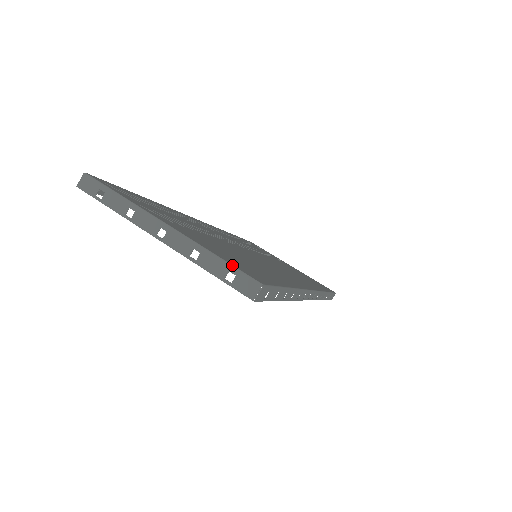
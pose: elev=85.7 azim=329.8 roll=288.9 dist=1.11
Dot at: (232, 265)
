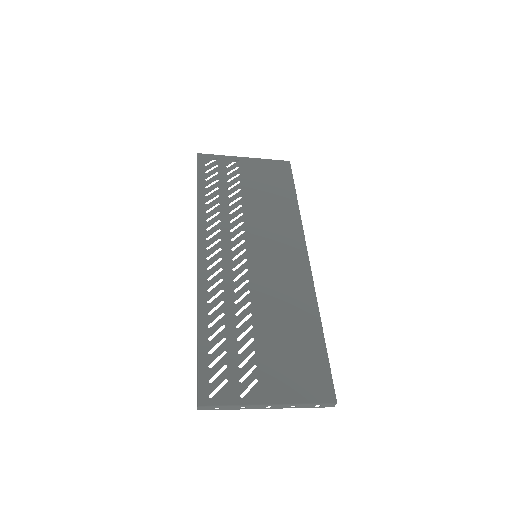
Dot at: (317, 404)
